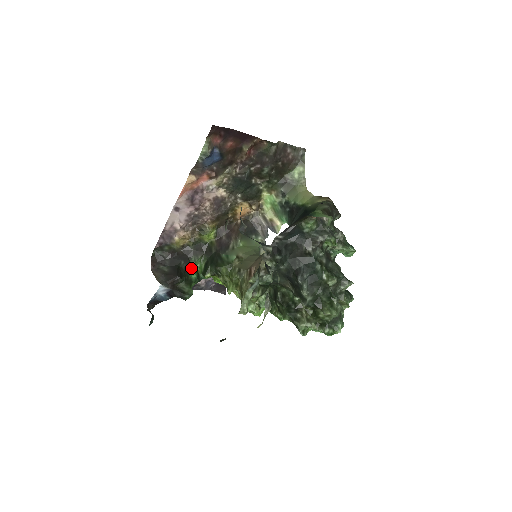
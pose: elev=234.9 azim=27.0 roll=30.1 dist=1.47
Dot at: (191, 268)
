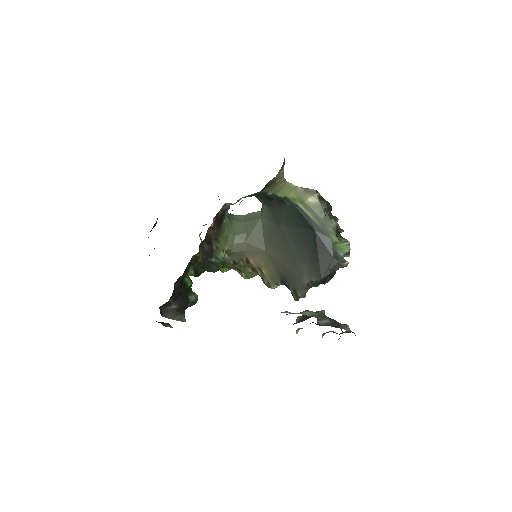
Dot at: (184, 282)
